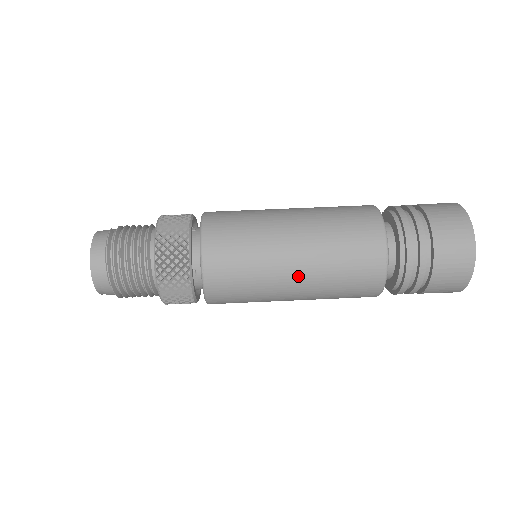
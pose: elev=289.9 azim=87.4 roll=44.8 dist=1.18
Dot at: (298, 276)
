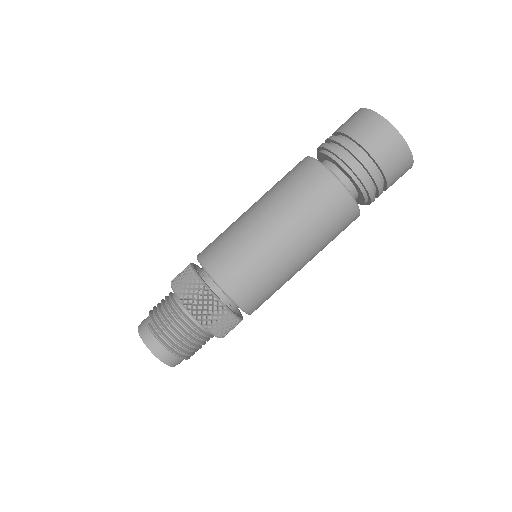
Dot at: (301, 255)
